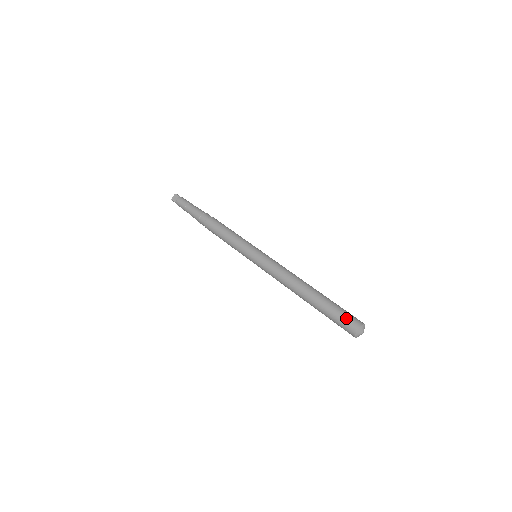
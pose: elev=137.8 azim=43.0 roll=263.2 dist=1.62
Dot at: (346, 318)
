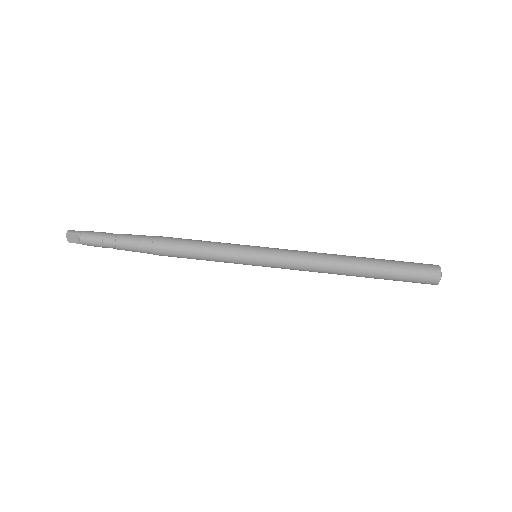
Dot at: (420, 277)
